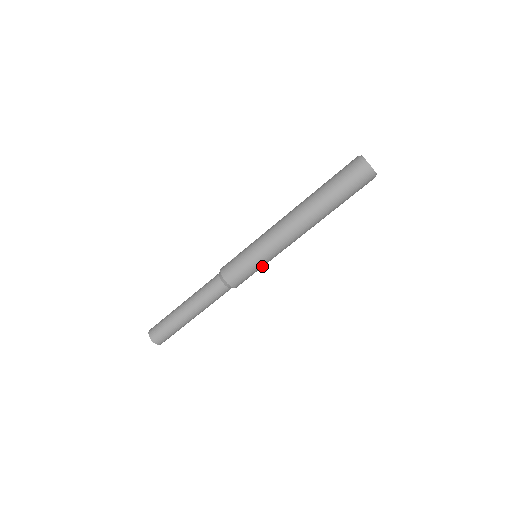
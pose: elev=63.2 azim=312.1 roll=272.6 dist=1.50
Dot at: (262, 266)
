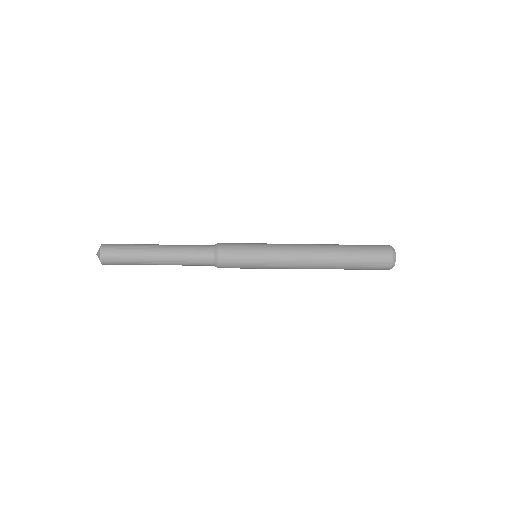
Dot at: (255, 268)
